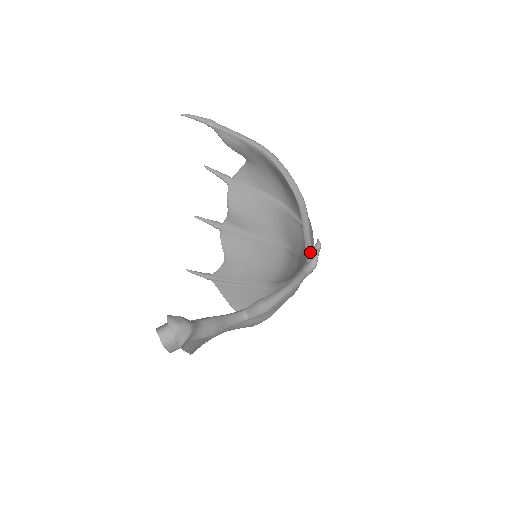
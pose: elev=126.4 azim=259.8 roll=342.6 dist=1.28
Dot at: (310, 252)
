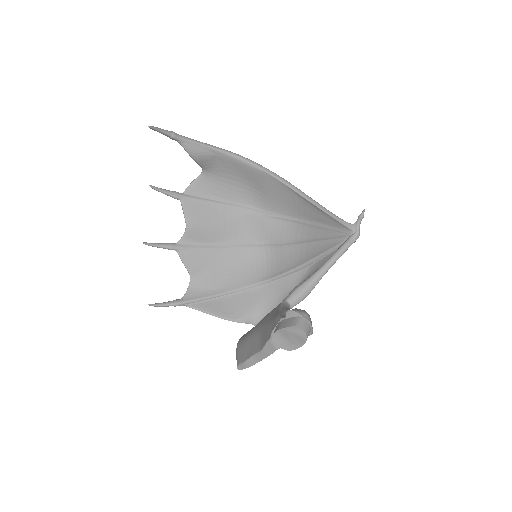
Dot at: (351, 224)
